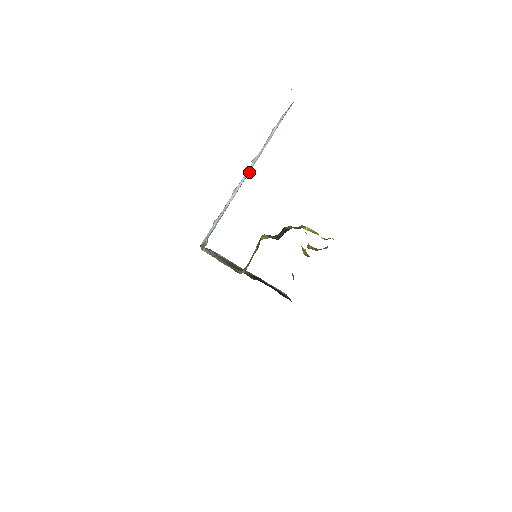
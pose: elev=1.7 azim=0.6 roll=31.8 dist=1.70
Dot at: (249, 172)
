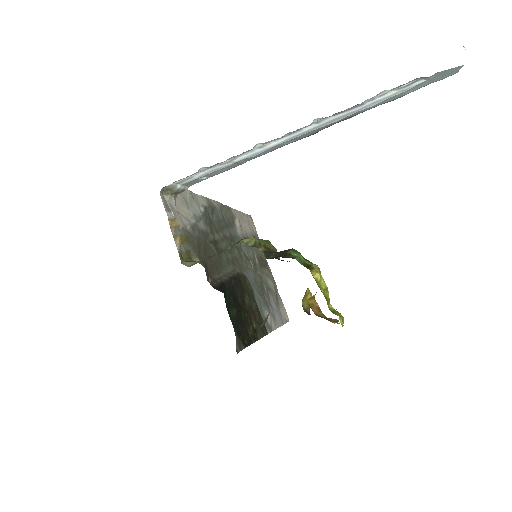
Dot at: (307, 135)
